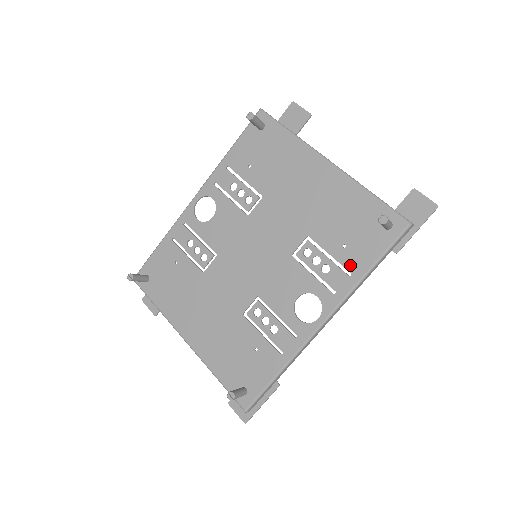
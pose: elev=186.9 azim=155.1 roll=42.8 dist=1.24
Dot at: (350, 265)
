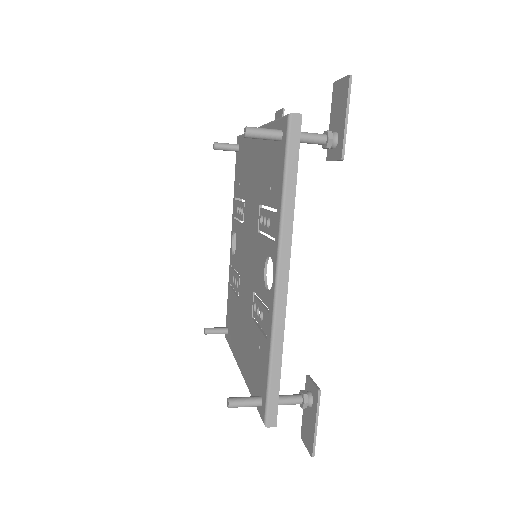
Dot at: (275, 202)
